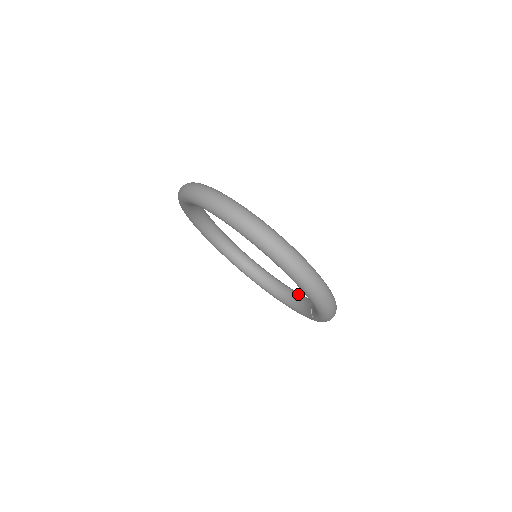
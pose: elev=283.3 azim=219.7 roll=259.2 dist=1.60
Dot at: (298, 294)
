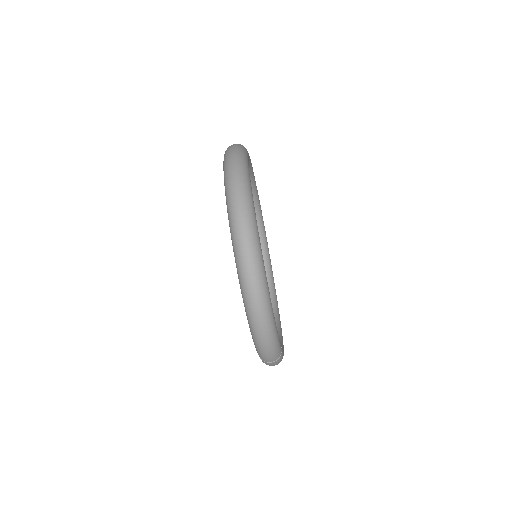
Dot at: (279, 339)
